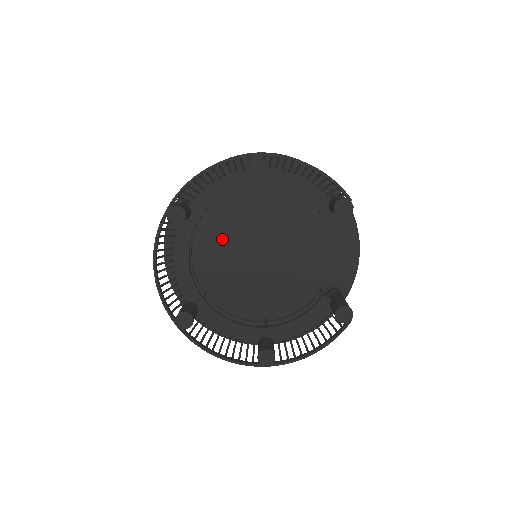
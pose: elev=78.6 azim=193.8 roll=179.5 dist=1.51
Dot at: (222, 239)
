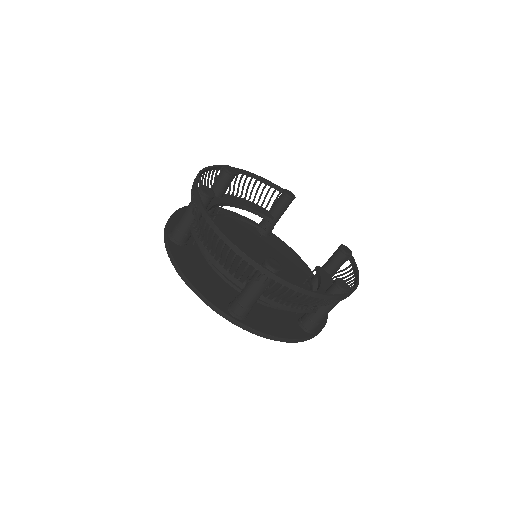
Dot at: occluded
